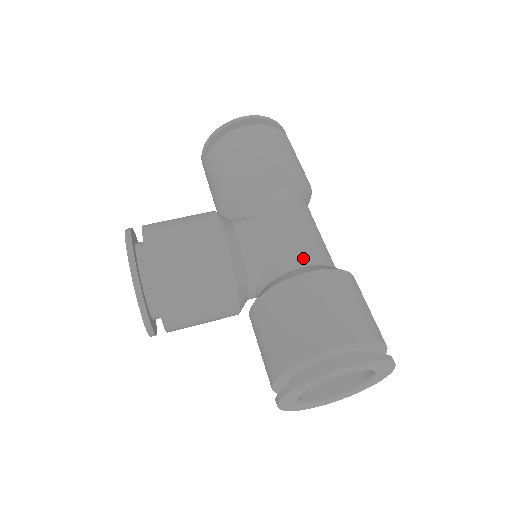
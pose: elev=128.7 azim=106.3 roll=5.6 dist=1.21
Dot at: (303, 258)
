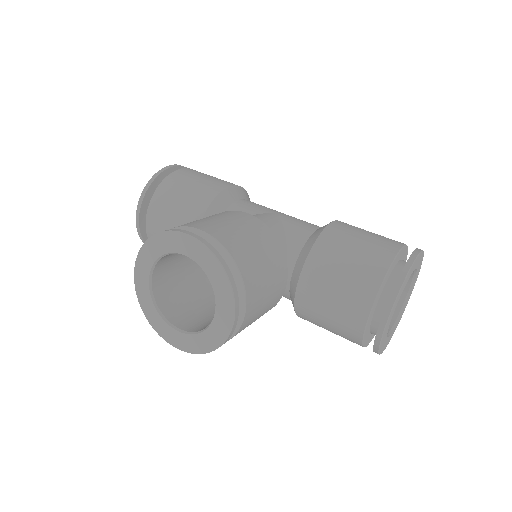
Dot at: (311, 225)
